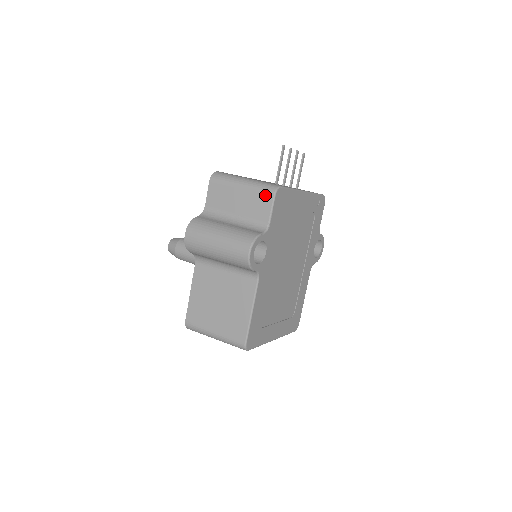
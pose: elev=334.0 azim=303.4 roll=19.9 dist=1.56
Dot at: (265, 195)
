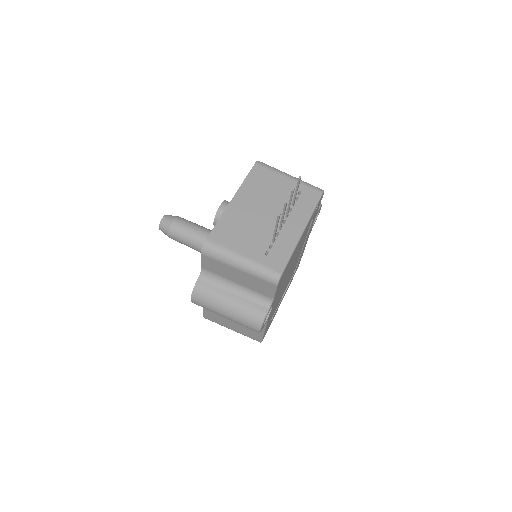
Dot at: (266, 283)
